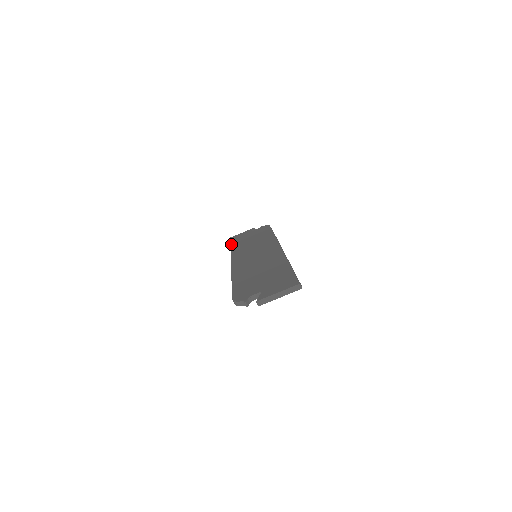
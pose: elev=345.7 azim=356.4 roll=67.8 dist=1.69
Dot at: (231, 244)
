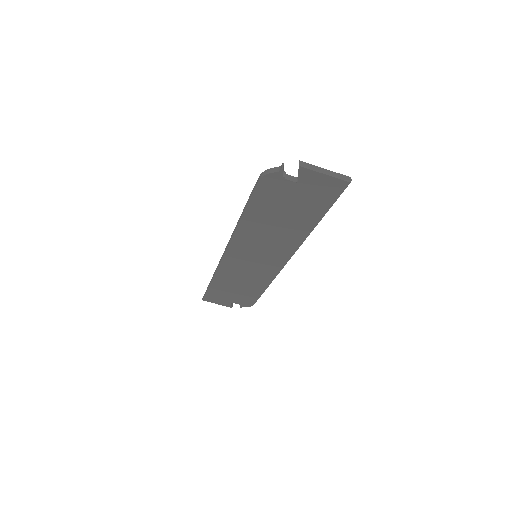
Dot at: occluded
